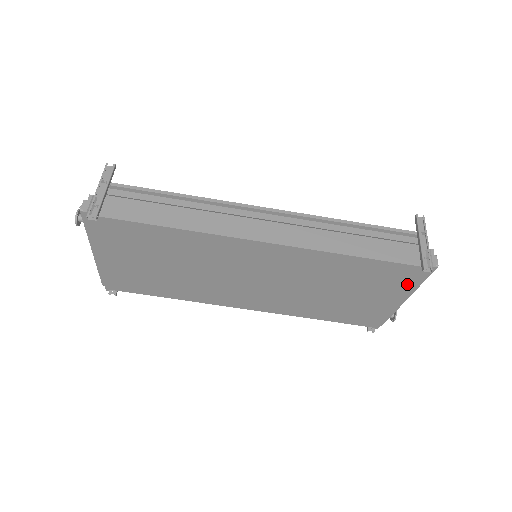
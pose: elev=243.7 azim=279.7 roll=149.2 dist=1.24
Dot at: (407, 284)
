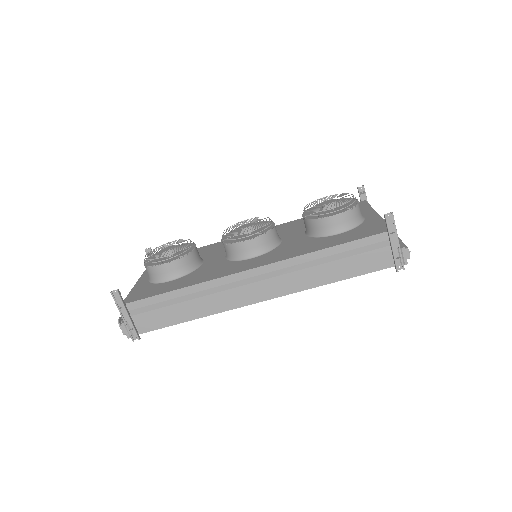
Dot at: occluded
